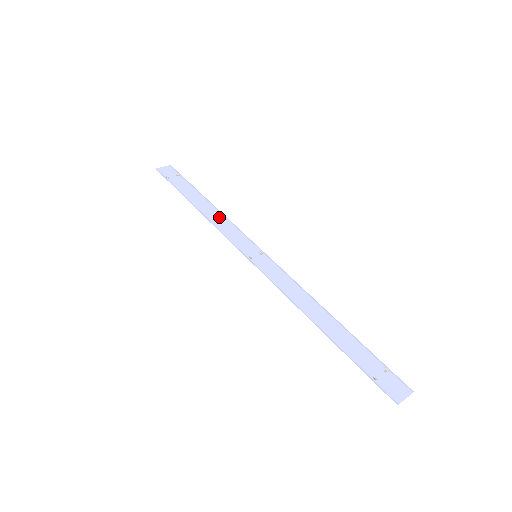
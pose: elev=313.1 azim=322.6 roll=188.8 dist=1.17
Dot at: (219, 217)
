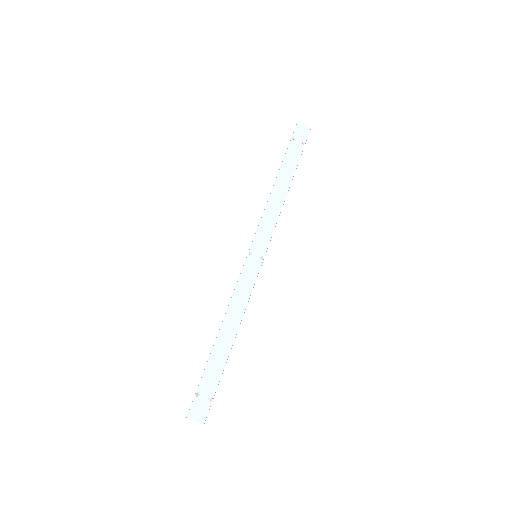
Dot at: (278, 205)
